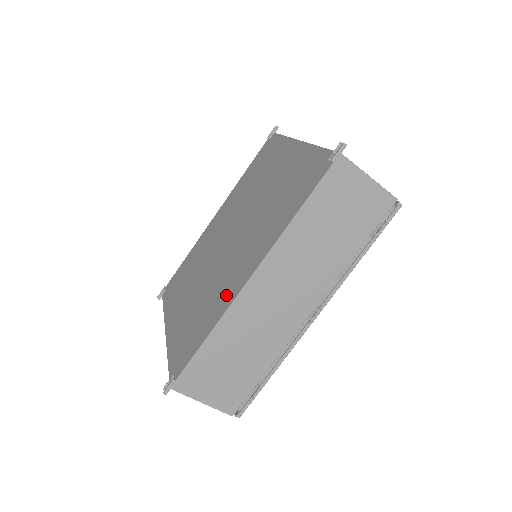
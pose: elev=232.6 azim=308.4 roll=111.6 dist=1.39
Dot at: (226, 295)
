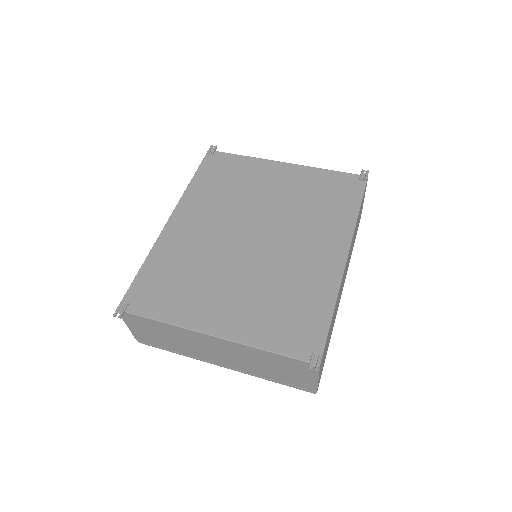
Dot at: (322, 275)
